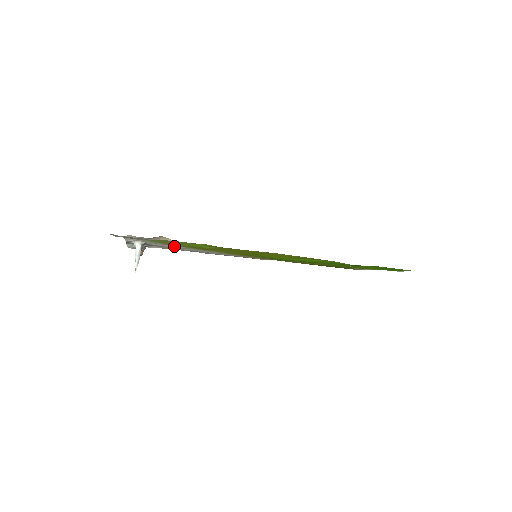
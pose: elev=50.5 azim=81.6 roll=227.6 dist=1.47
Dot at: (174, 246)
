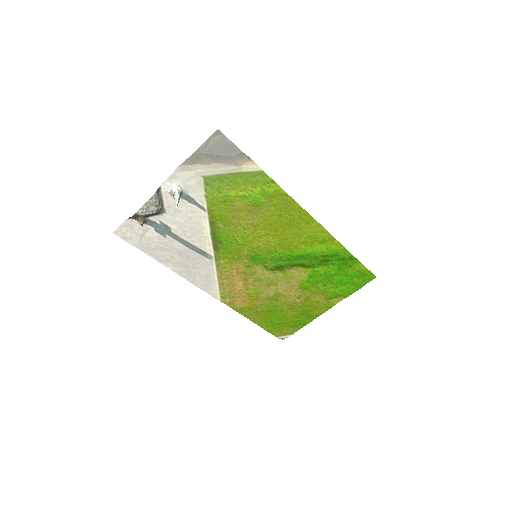
Dot at: (193, 218)
